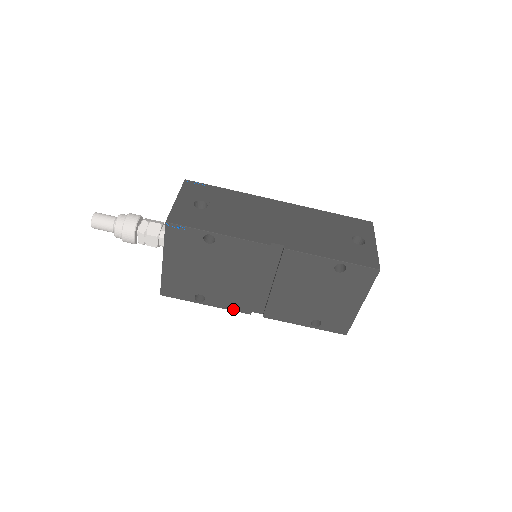
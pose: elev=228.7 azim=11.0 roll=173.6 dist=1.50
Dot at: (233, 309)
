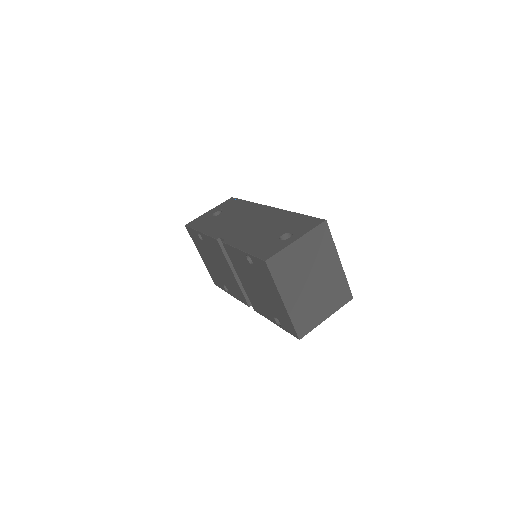
Dot at: (241, 300)
